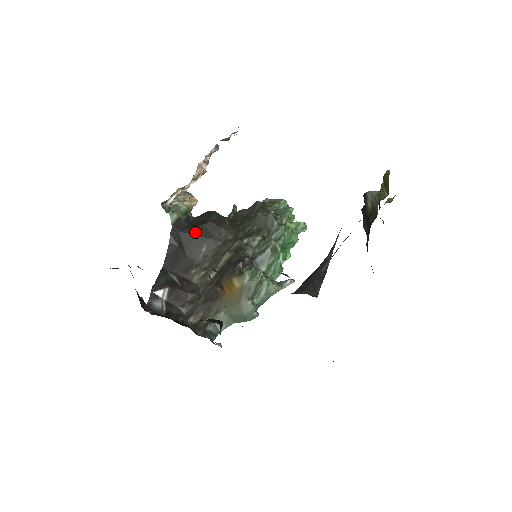
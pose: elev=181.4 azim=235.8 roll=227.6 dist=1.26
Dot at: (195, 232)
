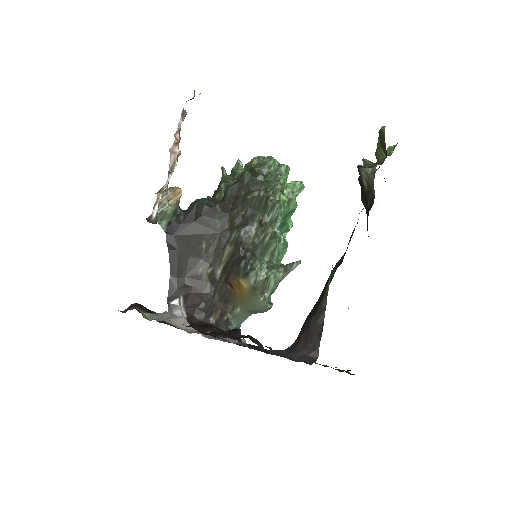
Dot at: (190, 231)
